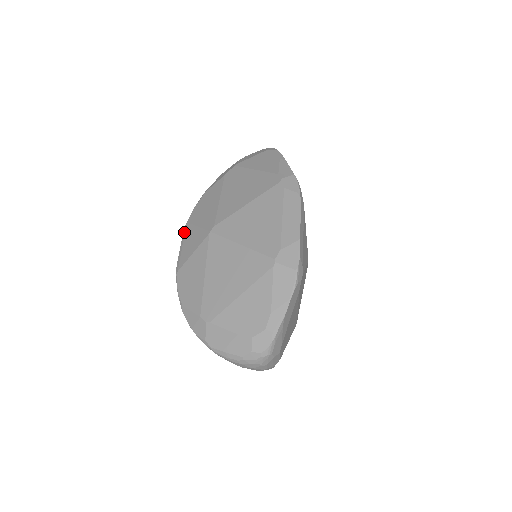
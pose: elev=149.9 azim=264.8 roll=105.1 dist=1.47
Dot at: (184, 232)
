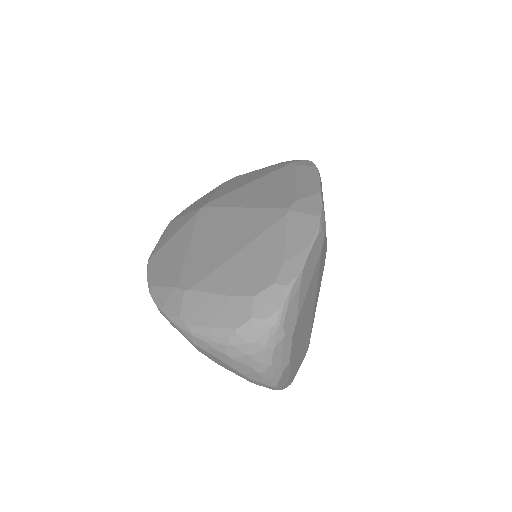
Dot at: (166, 228)
